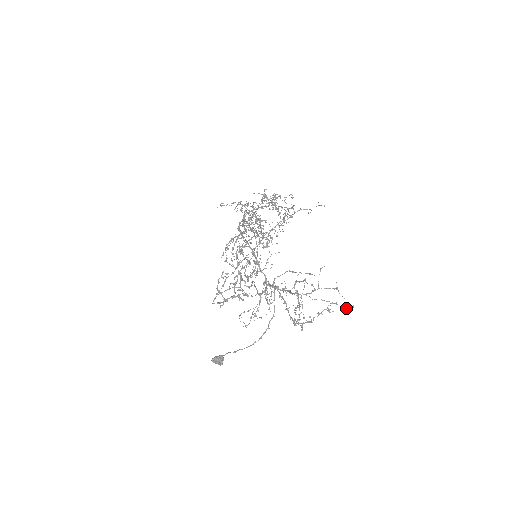
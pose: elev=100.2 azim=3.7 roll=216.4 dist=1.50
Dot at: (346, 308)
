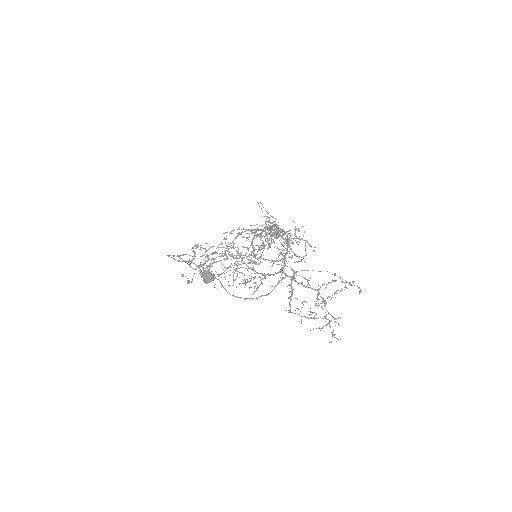
Dot at: occluded
